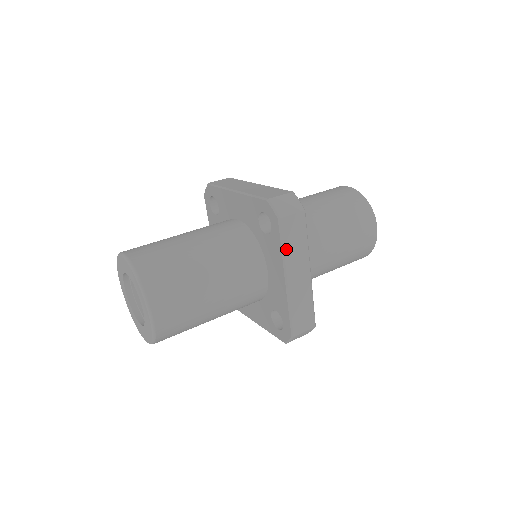
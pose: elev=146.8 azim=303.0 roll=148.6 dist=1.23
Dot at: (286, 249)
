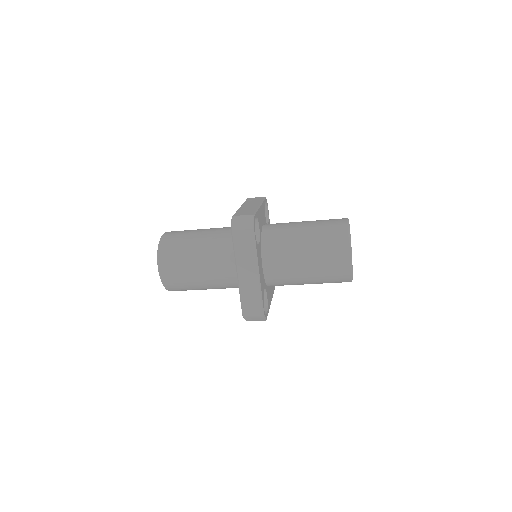
Dot at: (246, 202)
